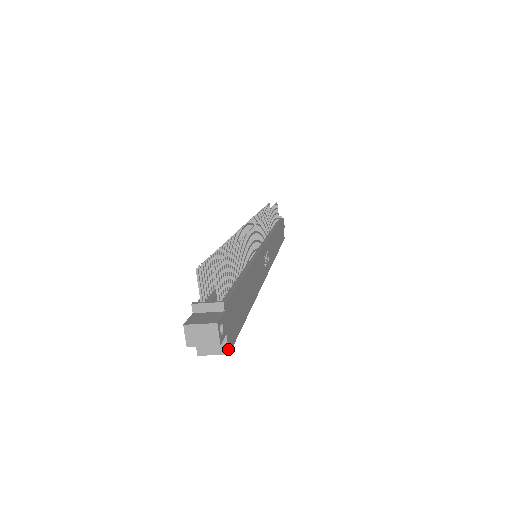
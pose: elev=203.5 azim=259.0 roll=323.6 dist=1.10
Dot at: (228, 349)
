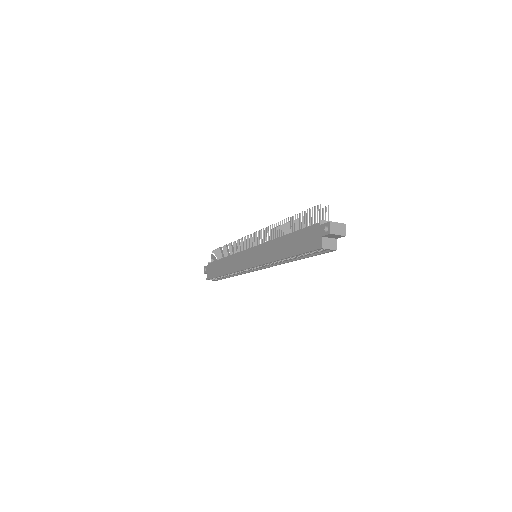
Dot at: occluded
